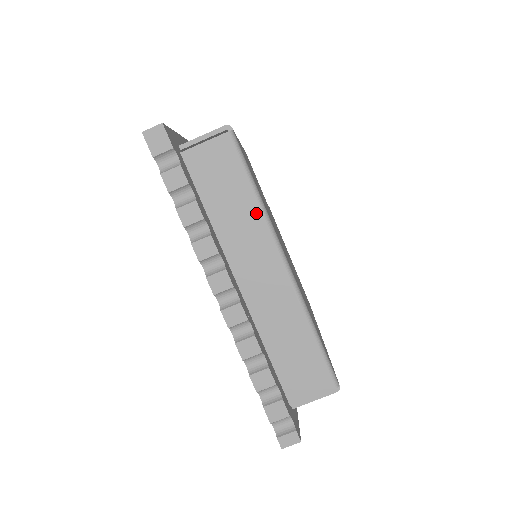
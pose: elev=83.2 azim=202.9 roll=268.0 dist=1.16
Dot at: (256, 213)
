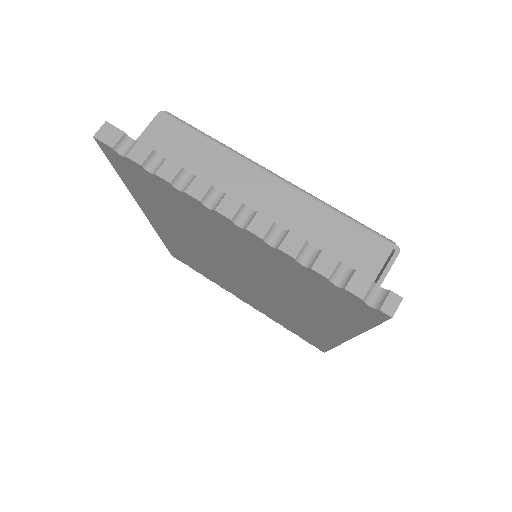
Dot at: (223, 153)
